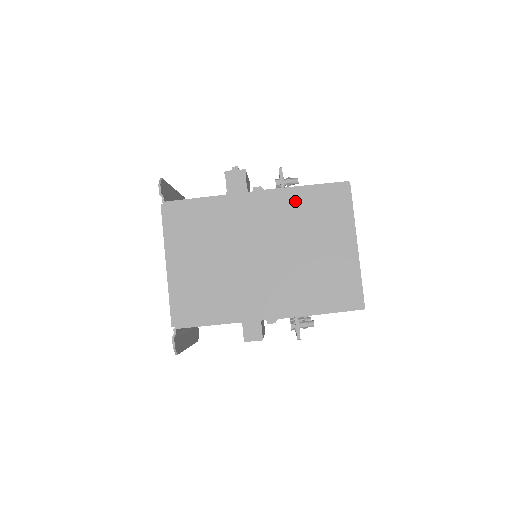
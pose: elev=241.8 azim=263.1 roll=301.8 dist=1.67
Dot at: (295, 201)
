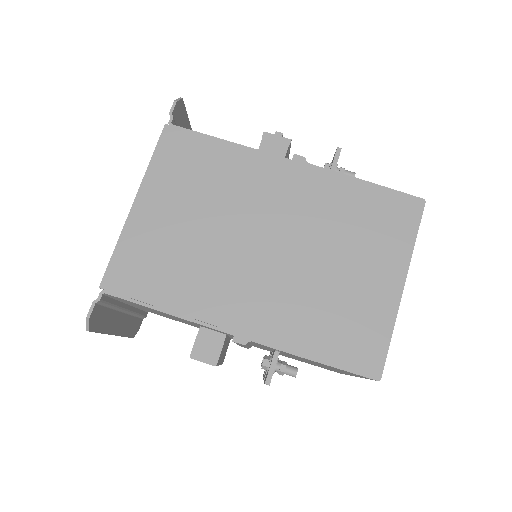
Dot at: (342, 194)
